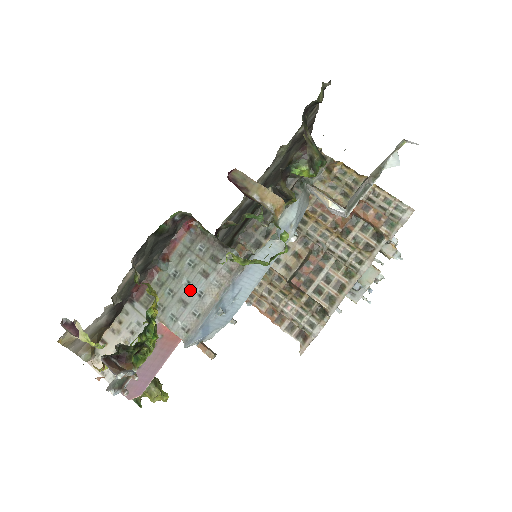
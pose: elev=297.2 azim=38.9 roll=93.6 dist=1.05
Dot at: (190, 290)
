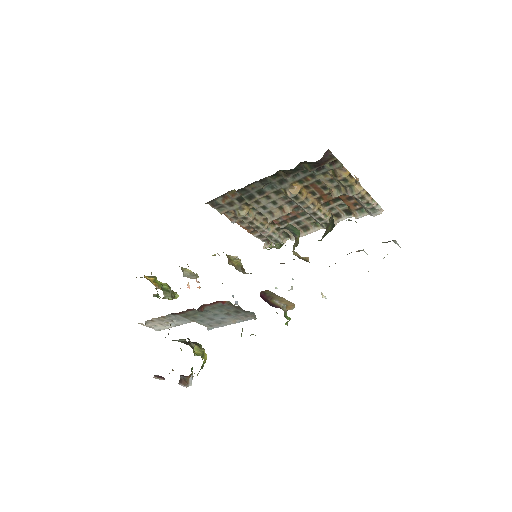
Dot at: (216, 317)
